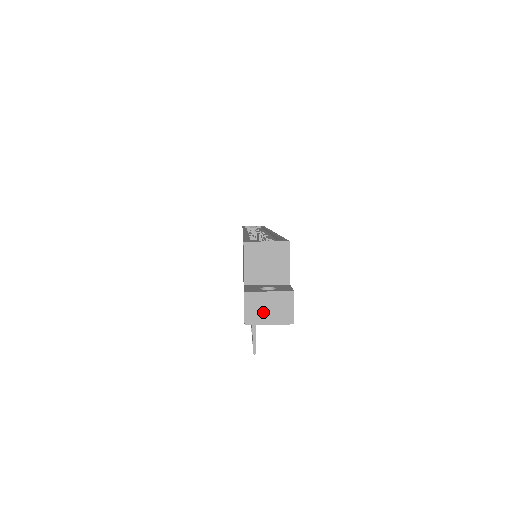
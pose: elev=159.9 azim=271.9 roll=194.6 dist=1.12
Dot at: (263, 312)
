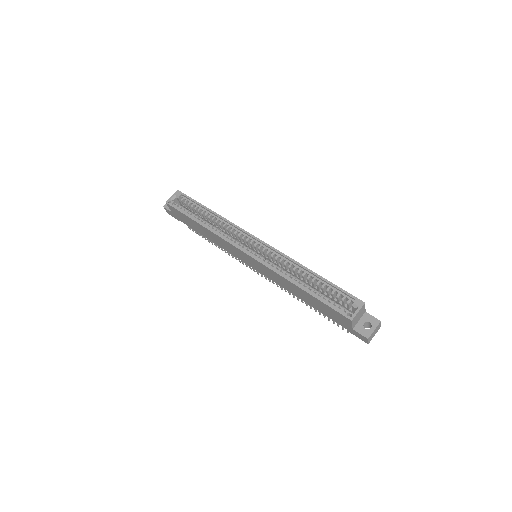
Dot at: (373, 336)
